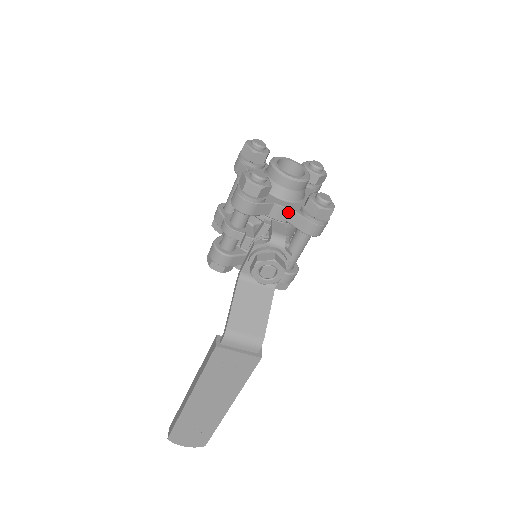
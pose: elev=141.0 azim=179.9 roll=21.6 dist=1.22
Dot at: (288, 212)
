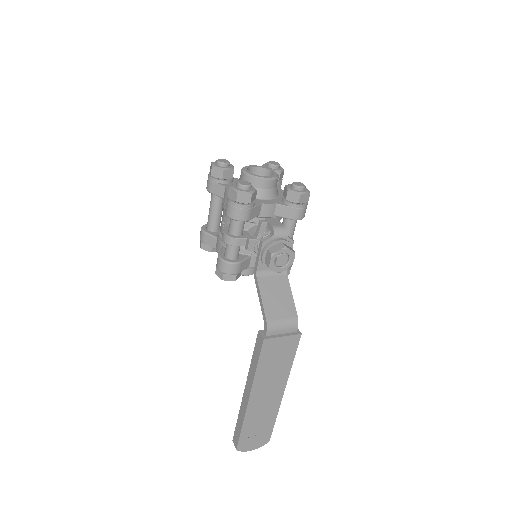
Dot at: (274, 207)
